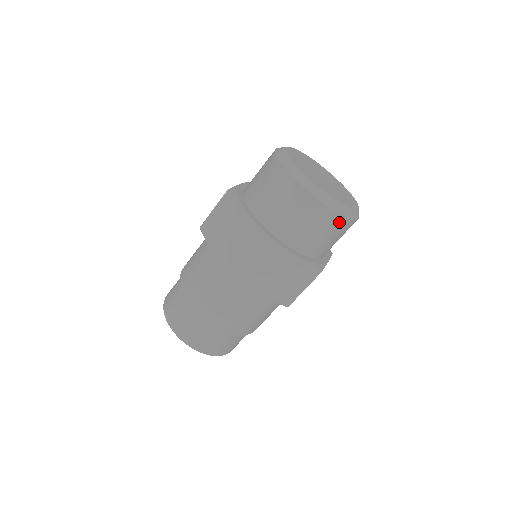
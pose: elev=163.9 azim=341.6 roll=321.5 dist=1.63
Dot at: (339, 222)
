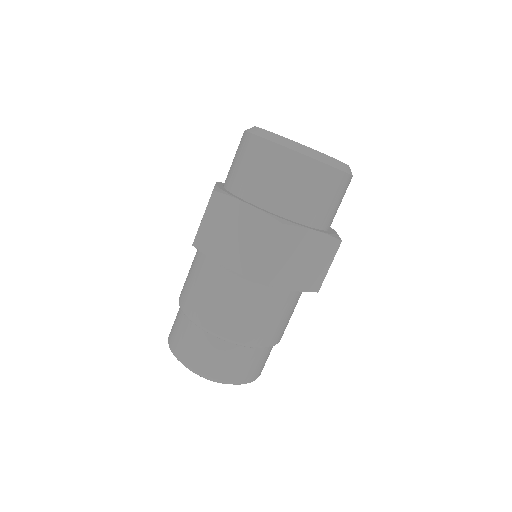
Dot at: (344, 182)
